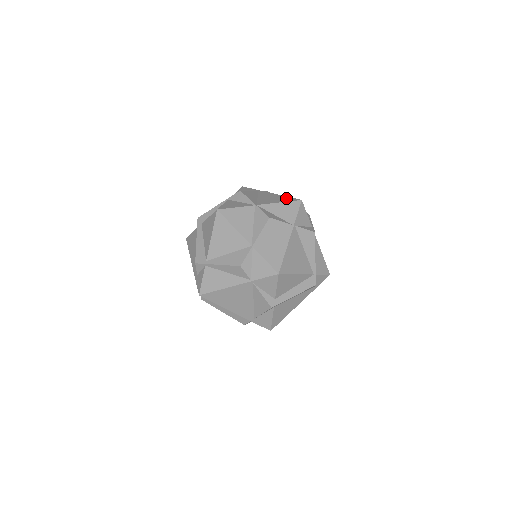
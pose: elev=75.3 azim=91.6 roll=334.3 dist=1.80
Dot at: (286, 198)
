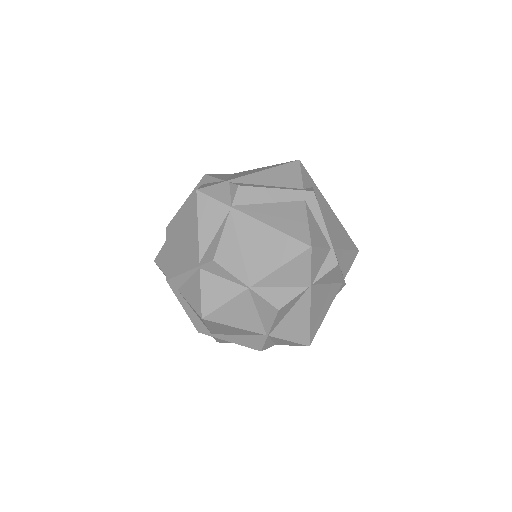
Dot at: (285, 244)
